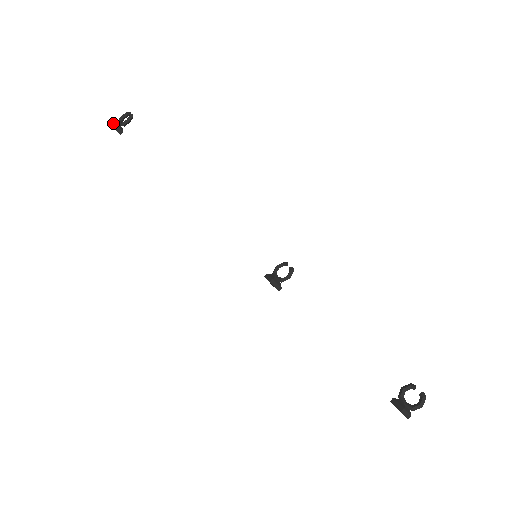
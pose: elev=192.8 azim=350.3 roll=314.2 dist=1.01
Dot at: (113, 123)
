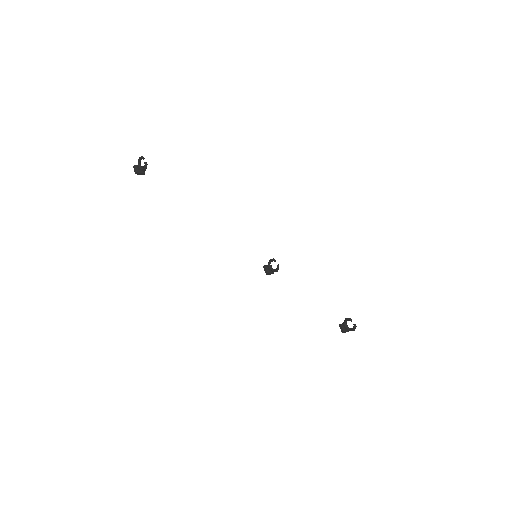
Dot at: (136, 173)
